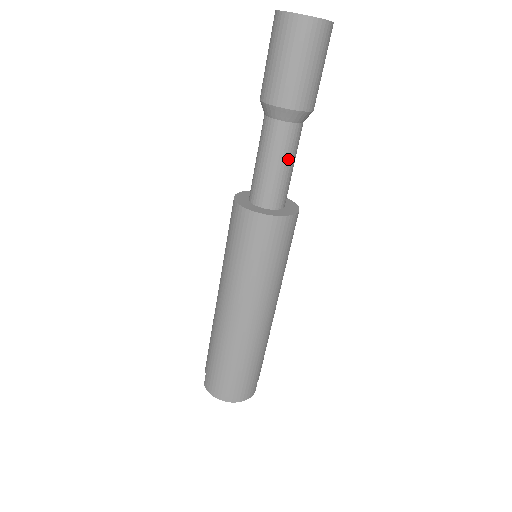
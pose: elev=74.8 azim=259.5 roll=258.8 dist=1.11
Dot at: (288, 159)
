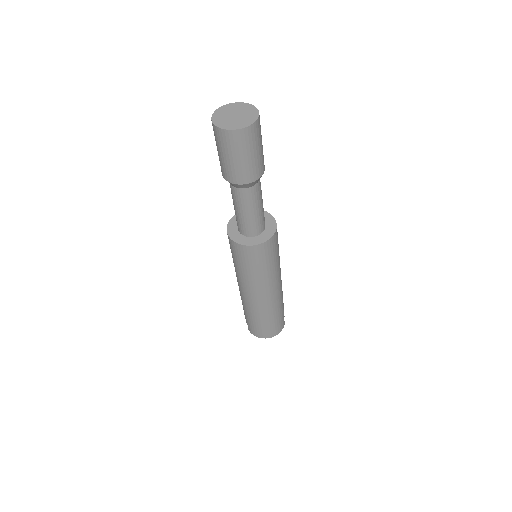
Dot at: (257, 205)
